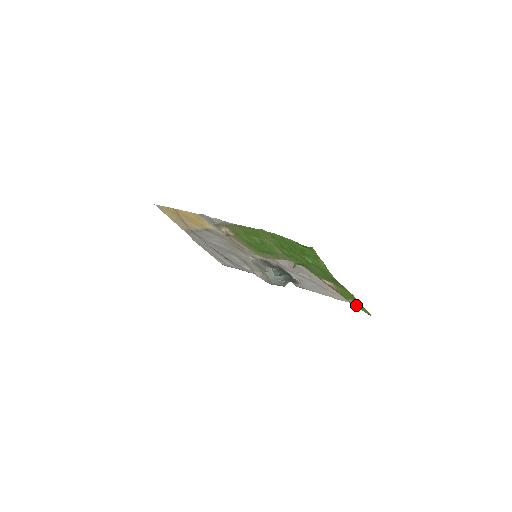
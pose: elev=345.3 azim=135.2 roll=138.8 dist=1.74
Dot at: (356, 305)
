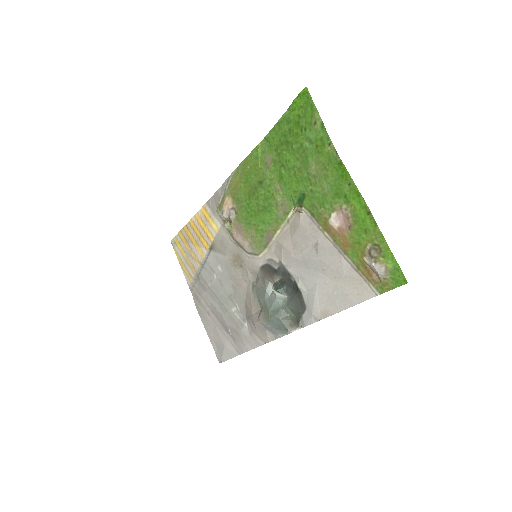
Dot at: (377, 255)
